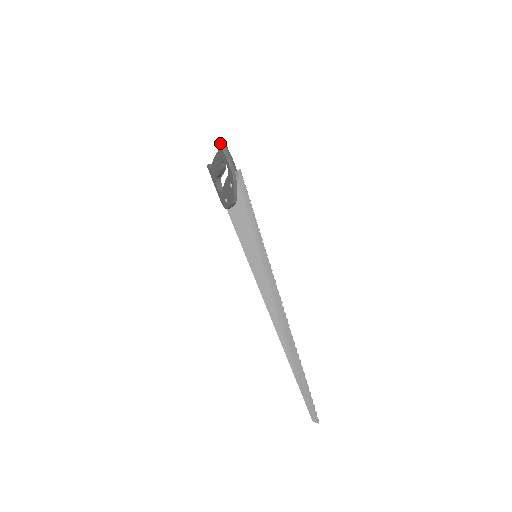
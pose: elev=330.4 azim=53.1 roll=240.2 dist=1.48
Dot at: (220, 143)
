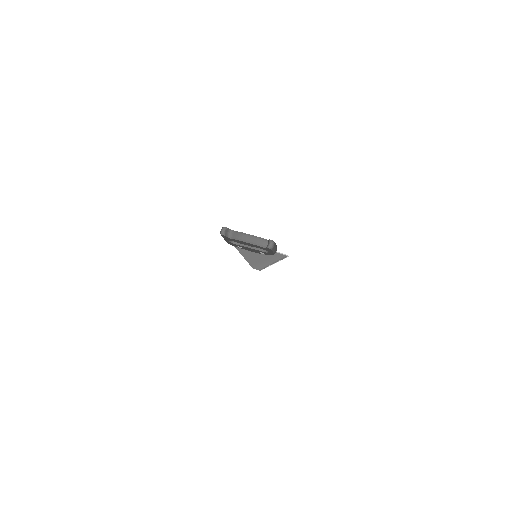
Dot at: (271, 248)
